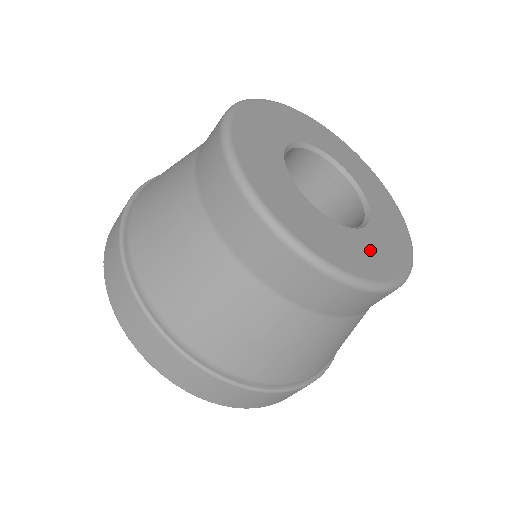
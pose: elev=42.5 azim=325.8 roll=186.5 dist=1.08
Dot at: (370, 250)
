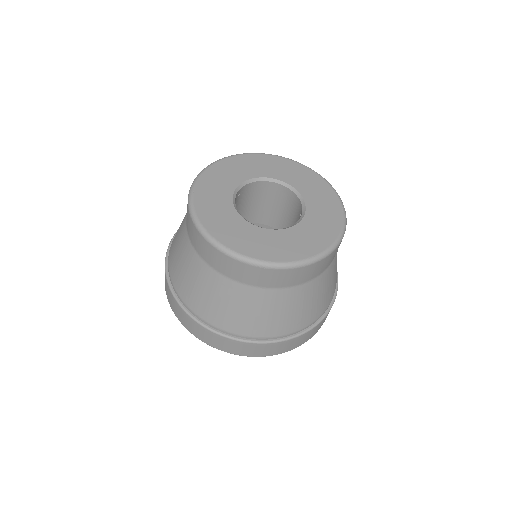
Dot at: (312, 232)
